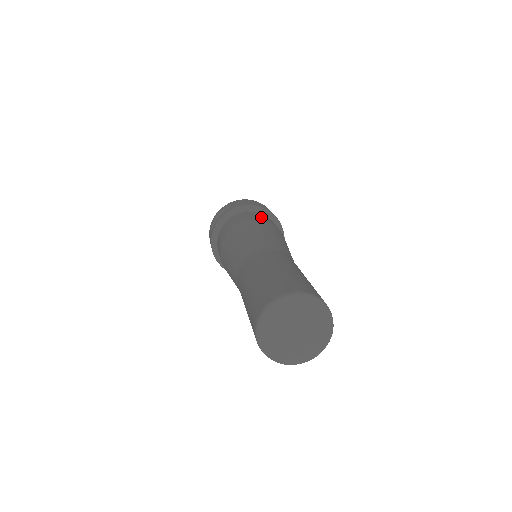
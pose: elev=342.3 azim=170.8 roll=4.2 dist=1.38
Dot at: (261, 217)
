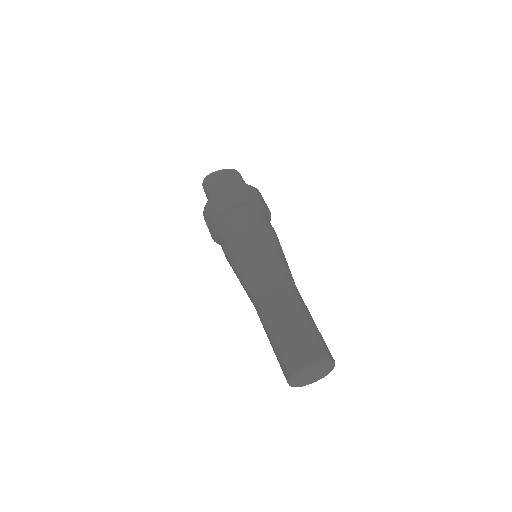
Dot at: (233, 230)
